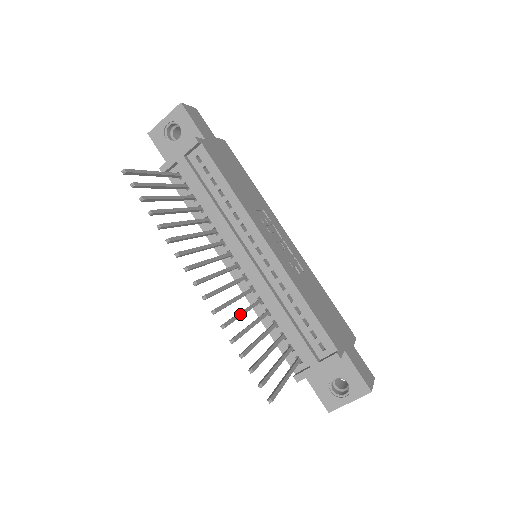
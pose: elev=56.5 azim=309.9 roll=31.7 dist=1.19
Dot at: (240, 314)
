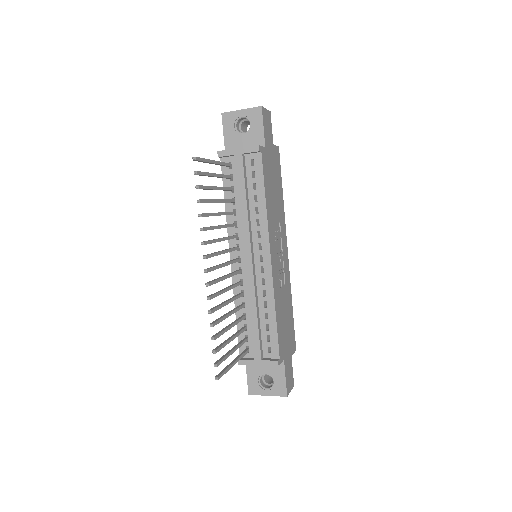
Dot at: (225, 304)
